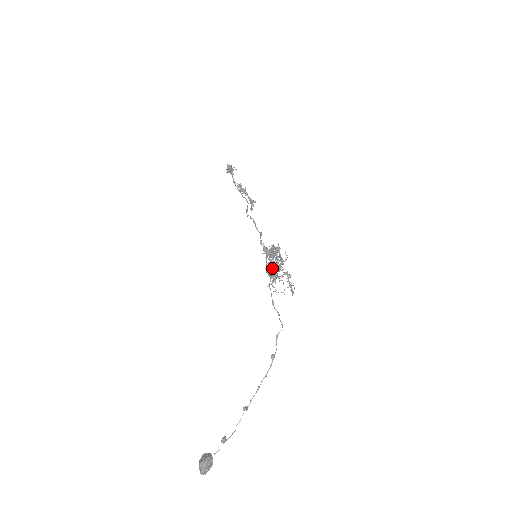
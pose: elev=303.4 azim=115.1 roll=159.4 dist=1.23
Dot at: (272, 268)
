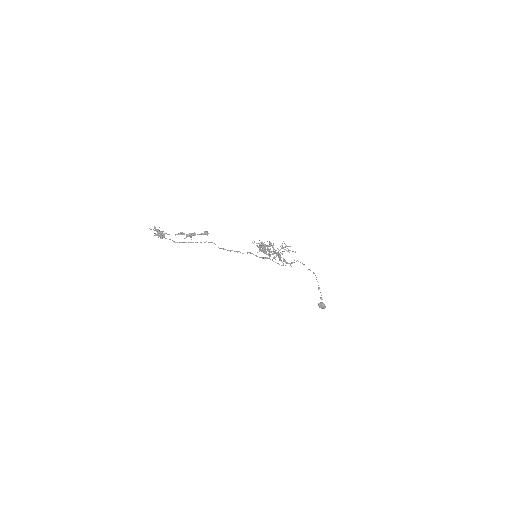
Dot at: occluded
